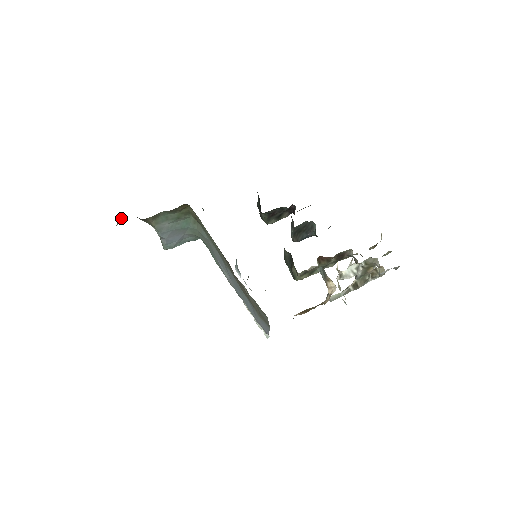
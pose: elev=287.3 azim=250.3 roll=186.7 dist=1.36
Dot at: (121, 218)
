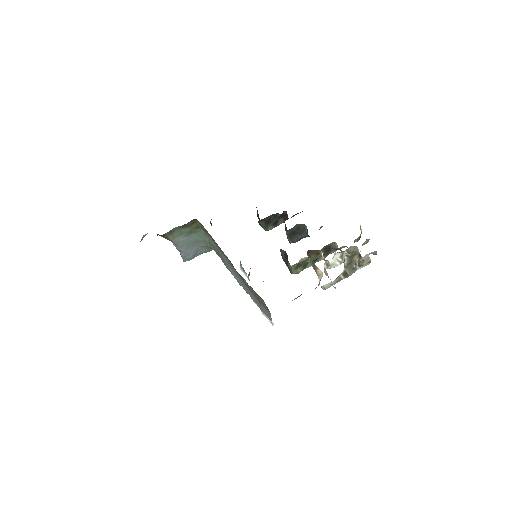
Dot at: (144, 235)
